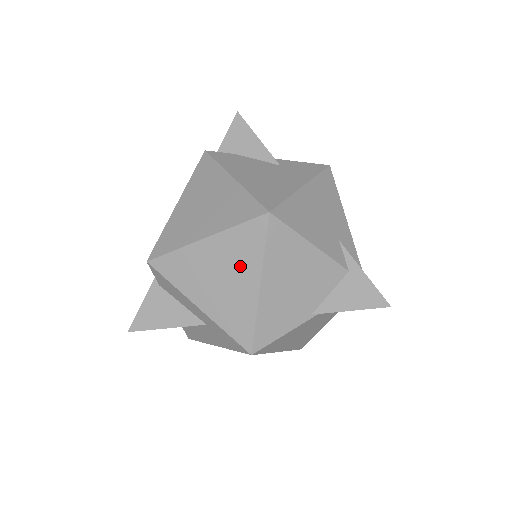
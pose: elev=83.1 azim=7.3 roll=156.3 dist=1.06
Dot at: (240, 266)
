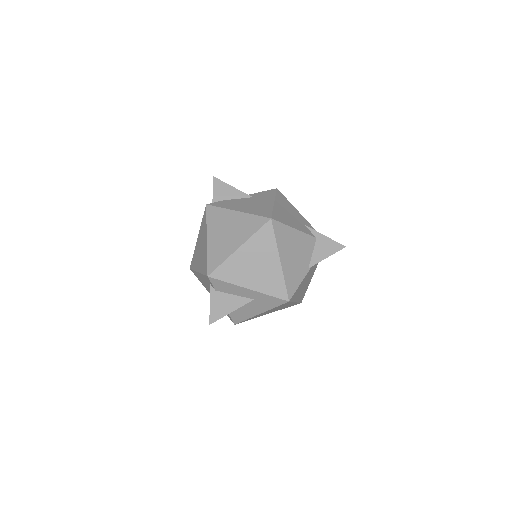
Dot at: (265, 254)
